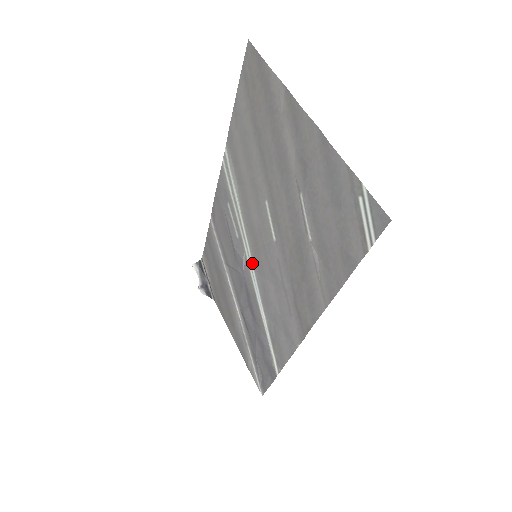
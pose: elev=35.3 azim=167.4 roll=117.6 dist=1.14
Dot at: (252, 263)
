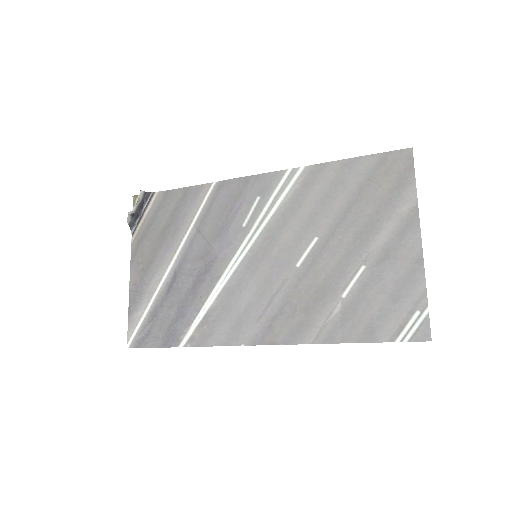
Dot at: (244, 256)
